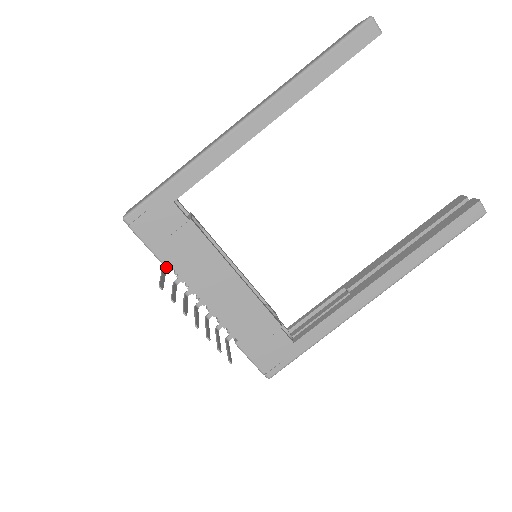
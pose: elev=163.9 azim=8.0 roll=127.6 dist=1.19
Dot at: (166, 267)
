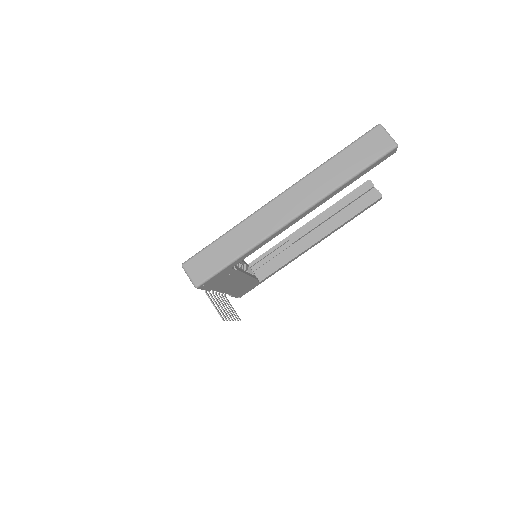
Dot at: occluded
